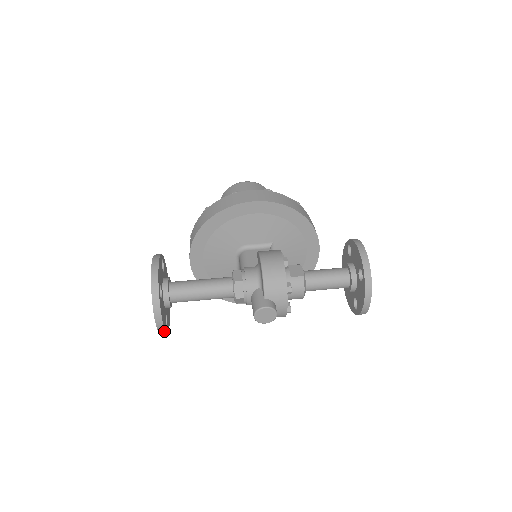
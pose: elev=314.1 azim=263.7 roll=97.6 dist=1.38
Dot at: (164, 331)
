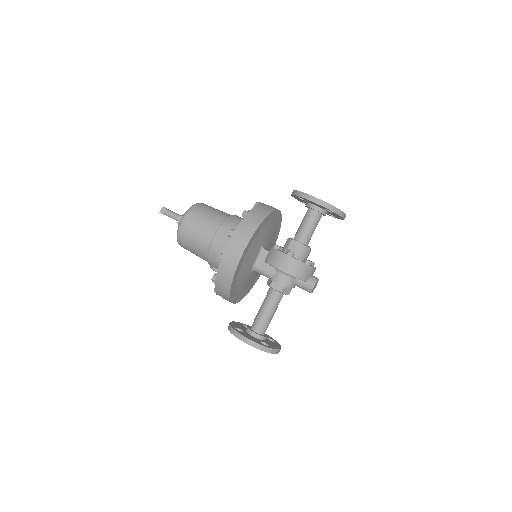
Dot at: occluded
